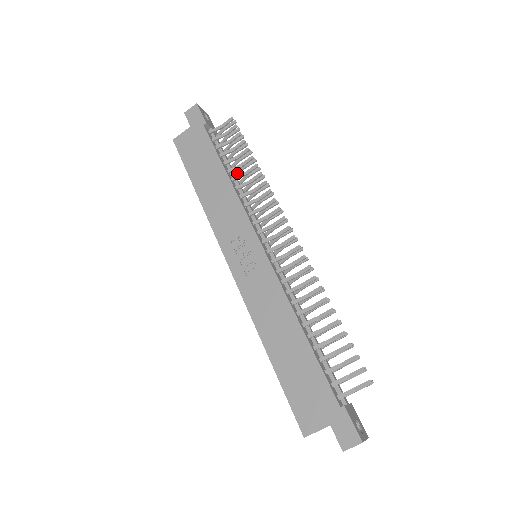
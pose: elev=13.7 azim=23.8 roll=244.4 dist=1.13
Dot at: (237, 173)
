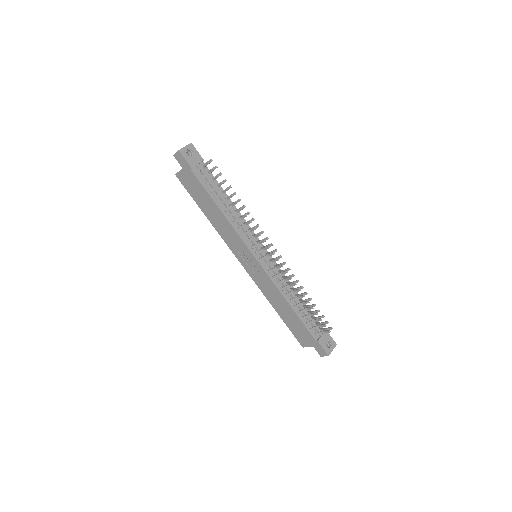
Dot at: occluded
